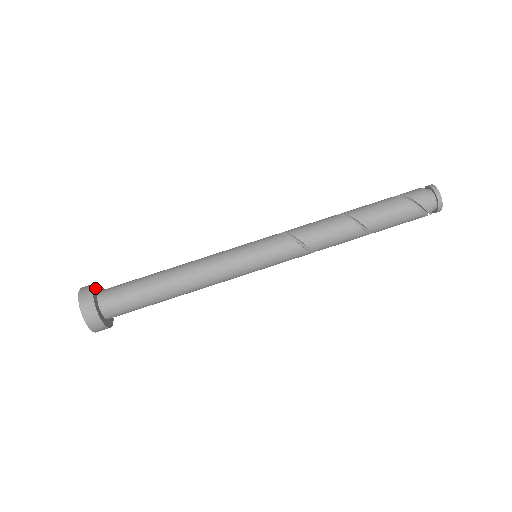
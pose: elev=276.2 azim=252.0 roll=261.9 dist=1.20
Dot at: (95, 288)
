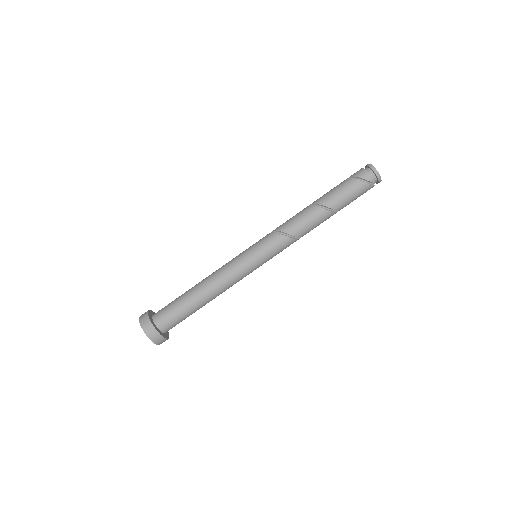
Dot at: (150, 312)
